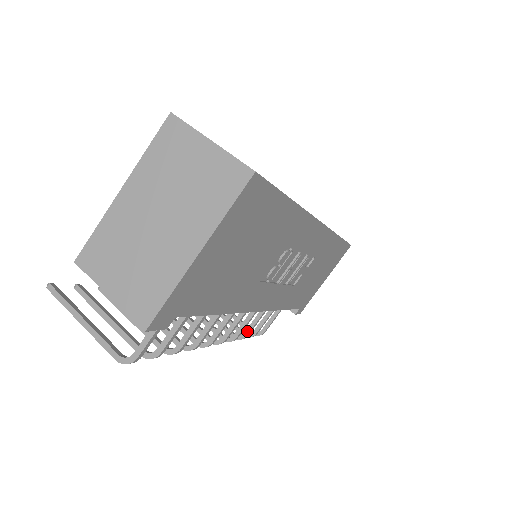
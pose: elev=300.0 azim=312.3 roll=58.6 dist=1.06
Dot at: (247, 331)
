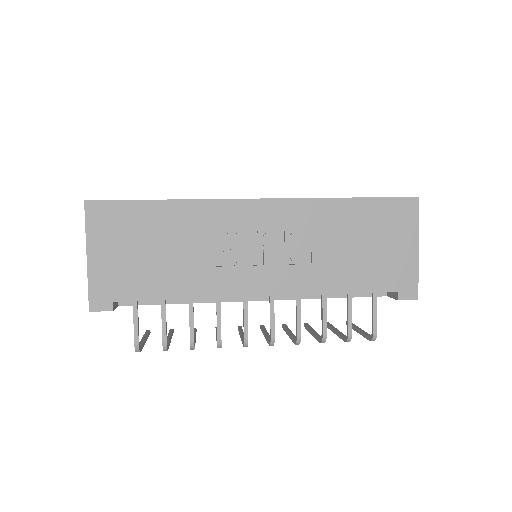
Dot at: (322, 330)
